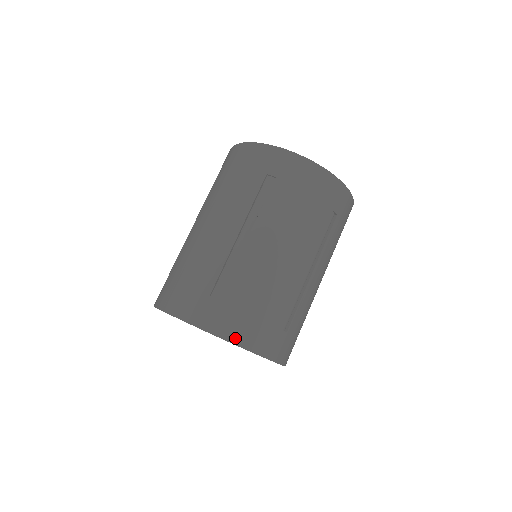
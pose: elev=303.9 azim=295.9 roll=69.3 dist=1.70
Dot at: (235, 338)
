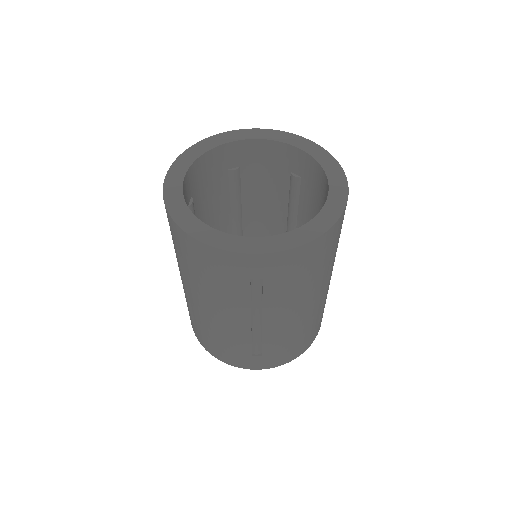
Dot at: (287, 361)
